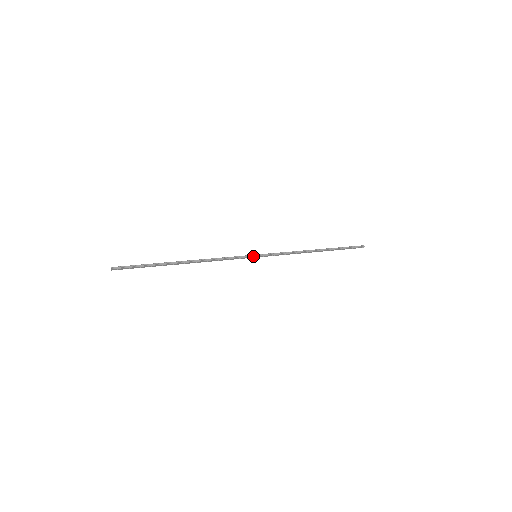
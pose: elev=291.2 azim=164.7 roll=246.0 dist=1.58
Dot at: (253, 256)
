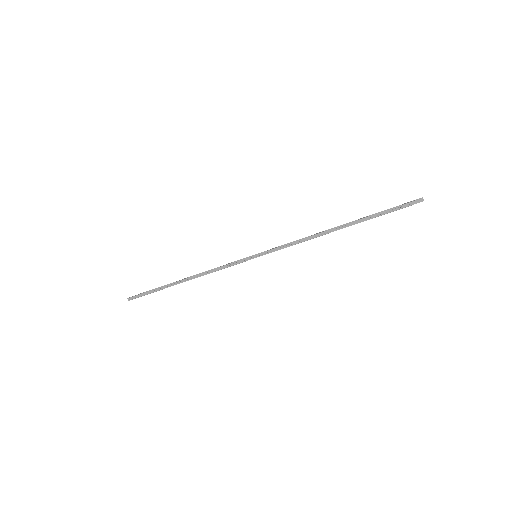
Dot at: (251, 256)
